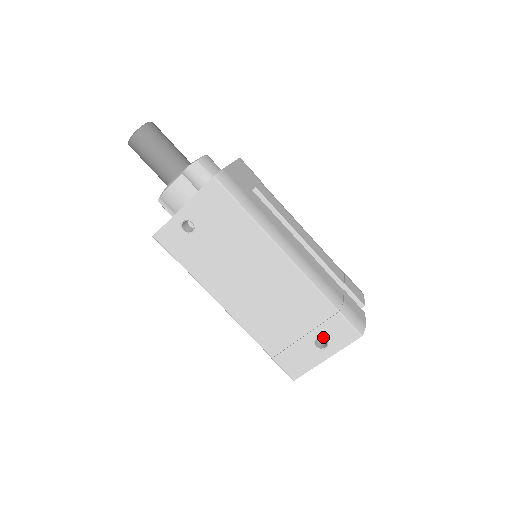
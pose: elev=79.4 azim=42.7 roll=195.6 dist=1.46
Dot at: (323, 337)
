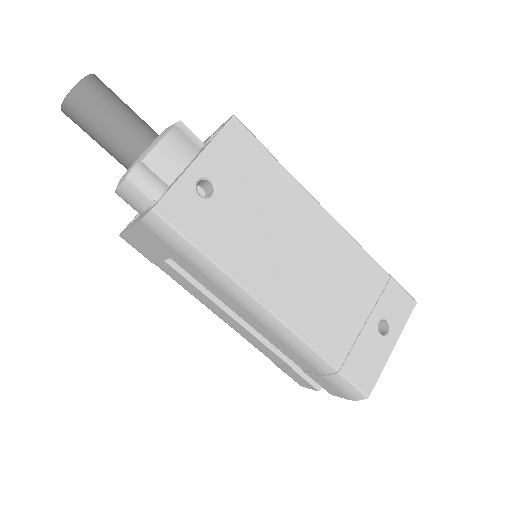
Dot at: (384, 316)
